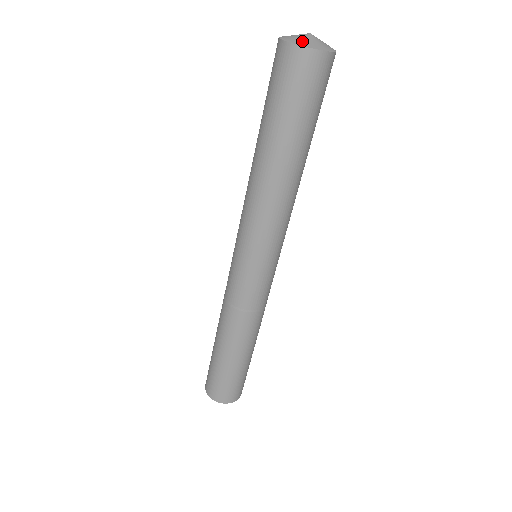
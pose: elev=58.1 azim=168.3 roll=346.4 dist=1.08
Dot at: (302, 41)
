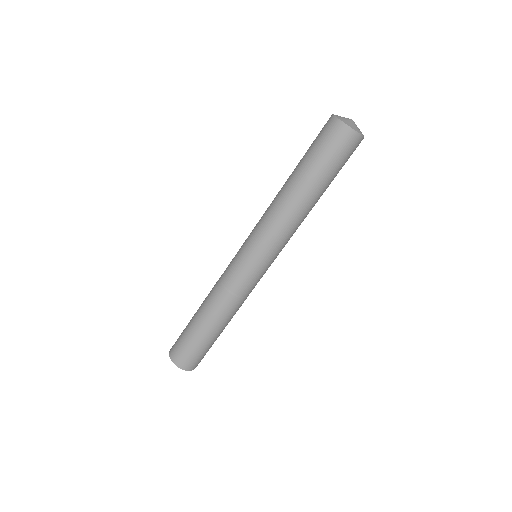
Dot at: (343, 119)
